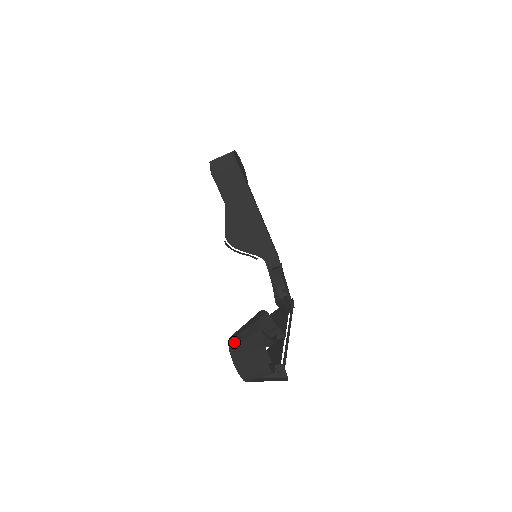
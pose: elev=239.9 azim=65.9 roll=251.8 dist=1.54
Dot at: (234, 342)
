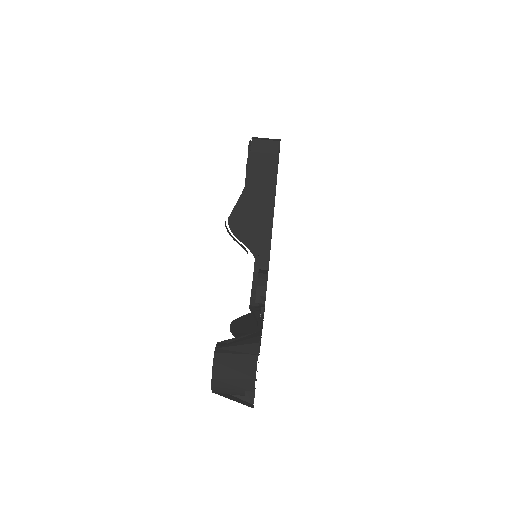
Dot at: (222, 352)
